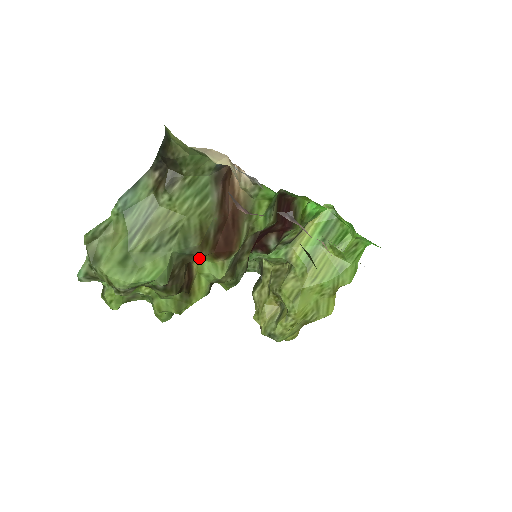
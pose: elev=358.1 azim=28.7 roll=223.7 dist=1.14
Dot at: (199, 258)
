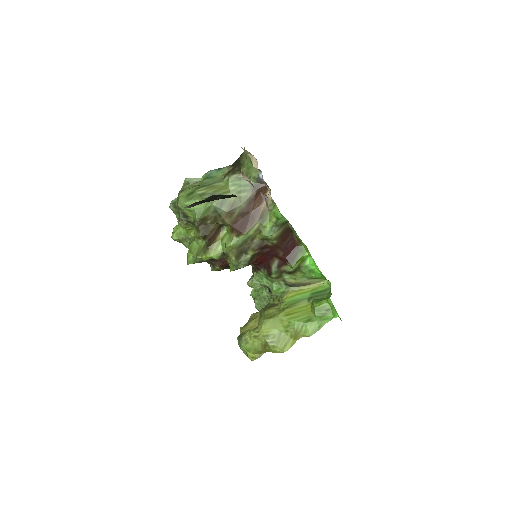
Dot at: (226, 232)
